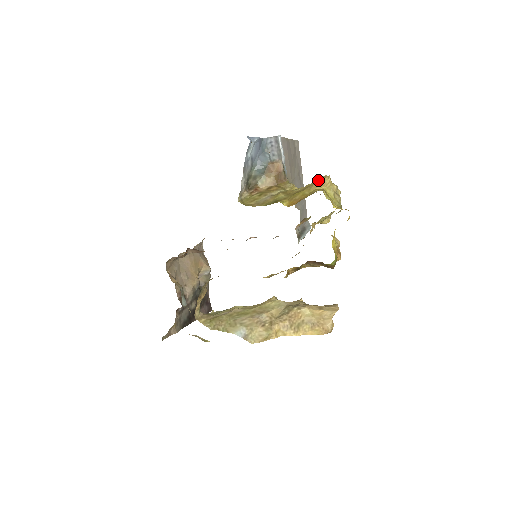
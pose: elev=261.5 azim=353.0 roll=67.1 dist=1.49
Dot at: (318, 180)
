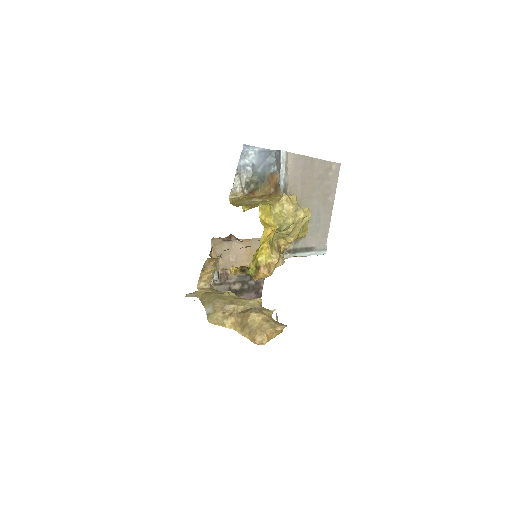
Dot at: occluded
